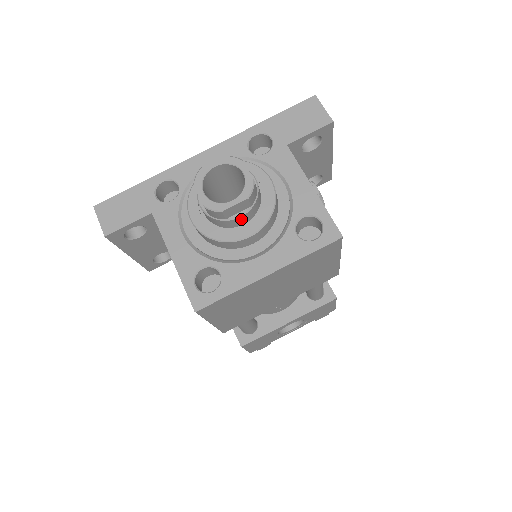
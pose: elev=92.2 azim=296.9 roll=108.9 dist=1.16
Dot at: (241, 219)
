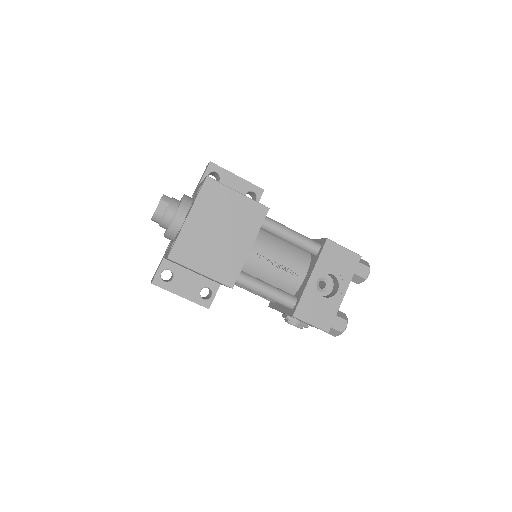
Dot at: (169, 212)
